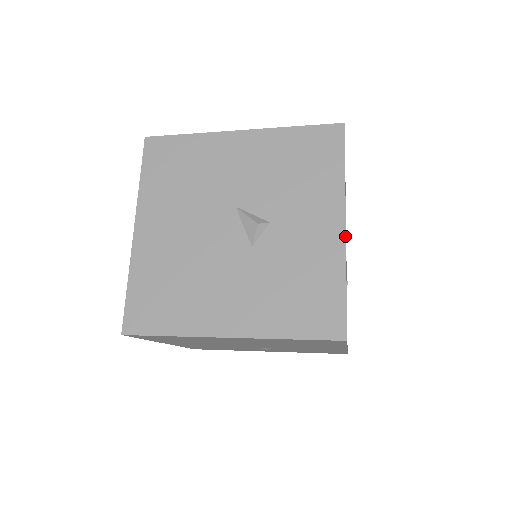
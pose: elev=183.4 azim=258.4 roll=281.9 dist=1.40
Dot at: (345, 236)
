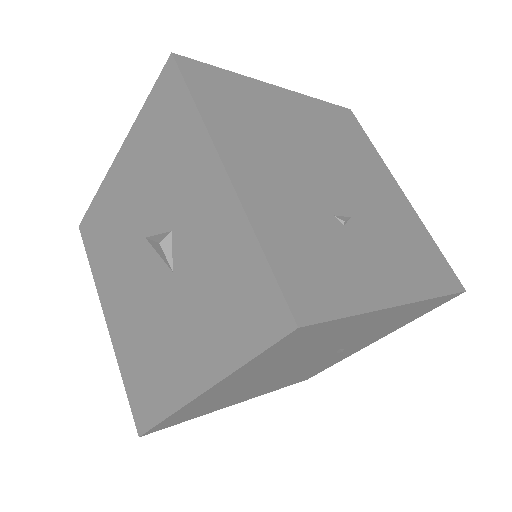
Dot at: (231, 186)
